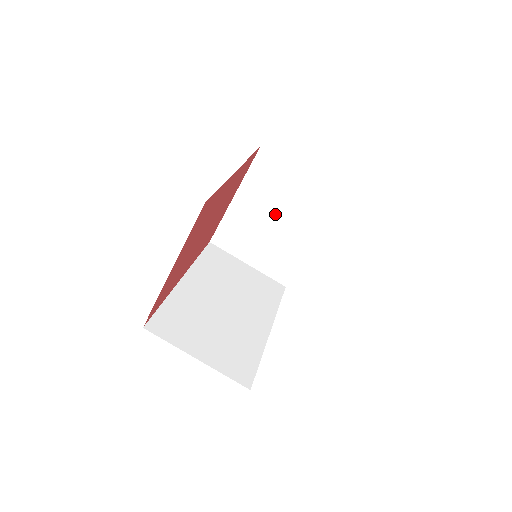
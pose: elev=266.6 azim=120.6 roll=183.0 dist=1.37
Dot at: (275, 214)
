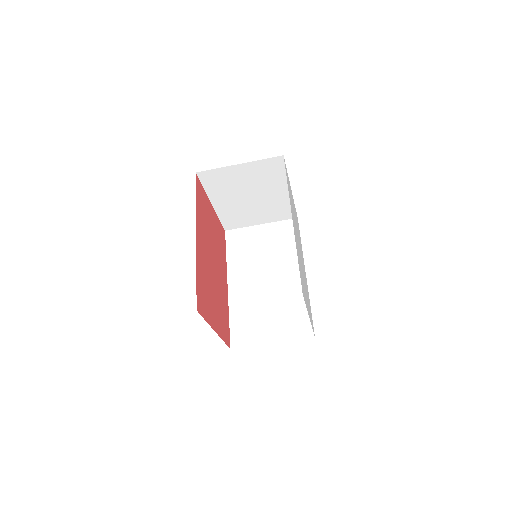
Dot at: (247, 194)
